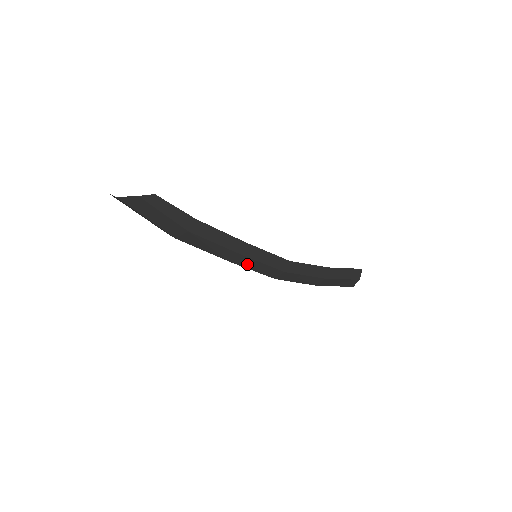
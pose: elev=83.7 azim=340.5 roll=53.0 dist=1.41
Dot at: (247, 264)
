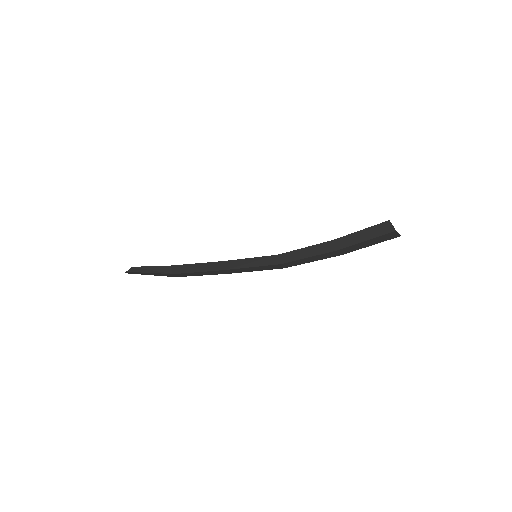
Dot at: (243, 271)
